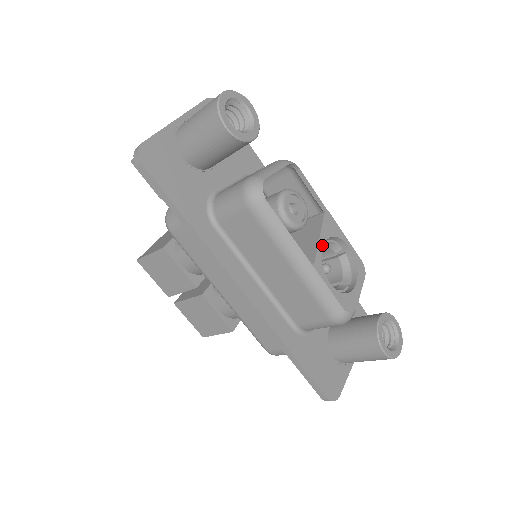
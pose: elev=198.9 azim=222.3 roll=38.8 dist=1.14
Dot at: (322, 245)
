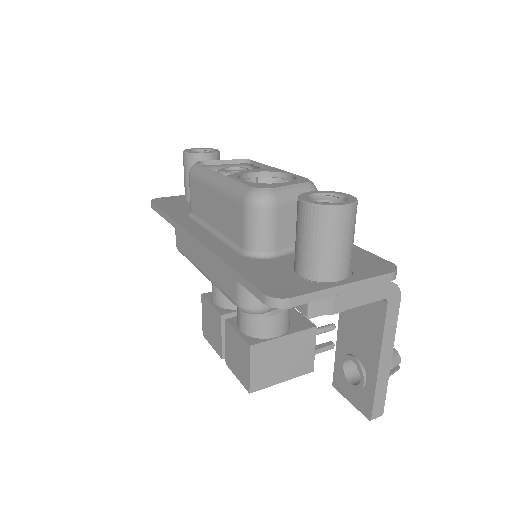
Dot at: (248, 172)
